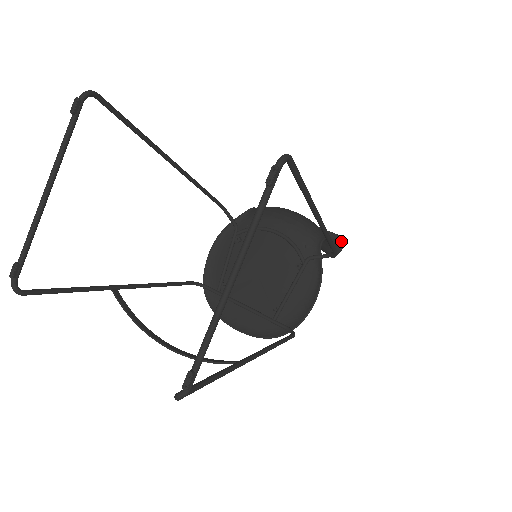
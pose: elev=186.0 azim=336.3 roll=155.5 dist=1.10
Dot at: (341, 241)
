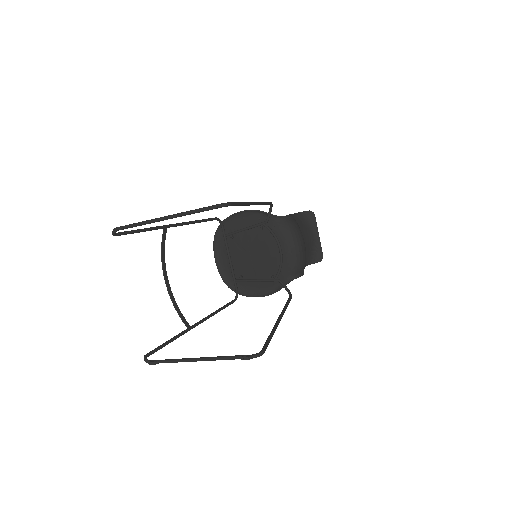
Dot at: (320, 258)
